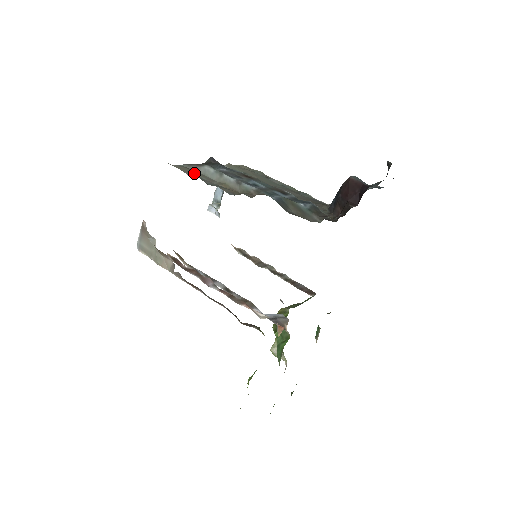
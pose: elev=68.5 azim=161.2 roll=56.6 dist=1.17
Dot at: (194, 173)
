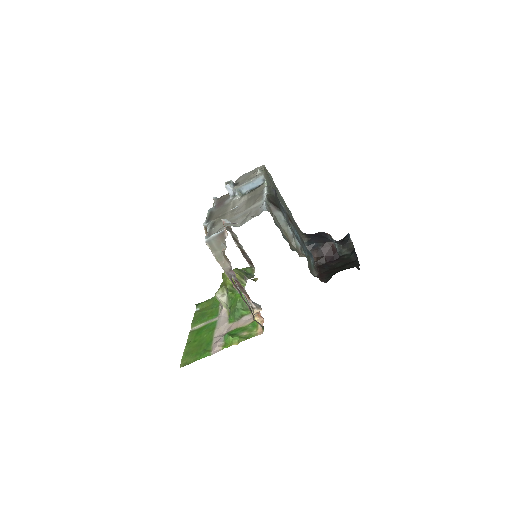
Dot at: (273, 215)
